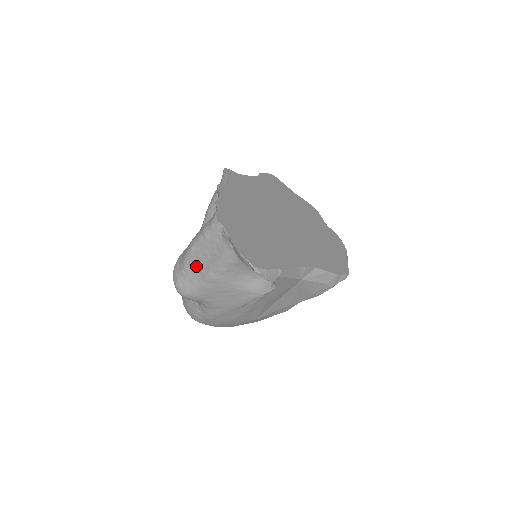
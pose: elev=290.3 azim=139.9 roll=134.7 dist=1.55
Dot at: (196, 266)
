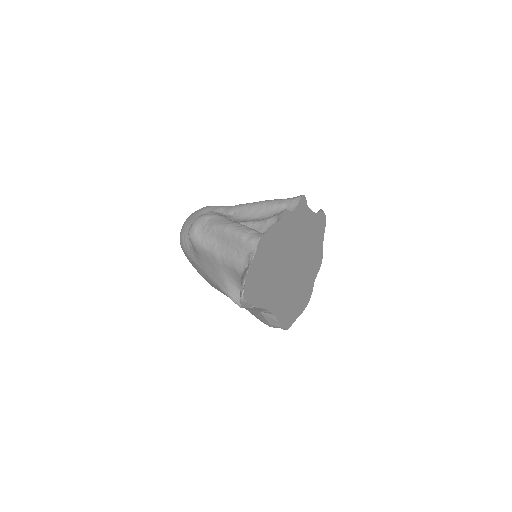
Dot at: (216, 238)
